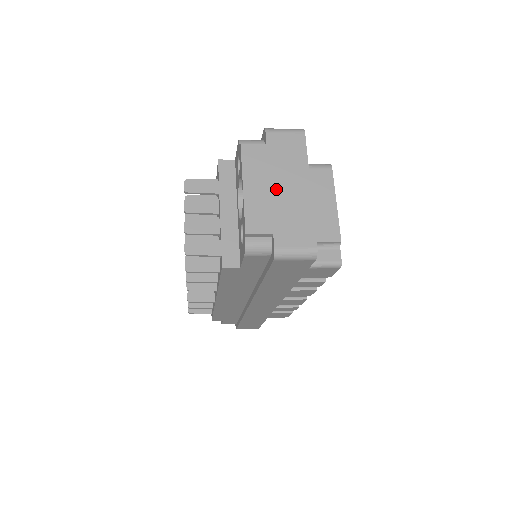
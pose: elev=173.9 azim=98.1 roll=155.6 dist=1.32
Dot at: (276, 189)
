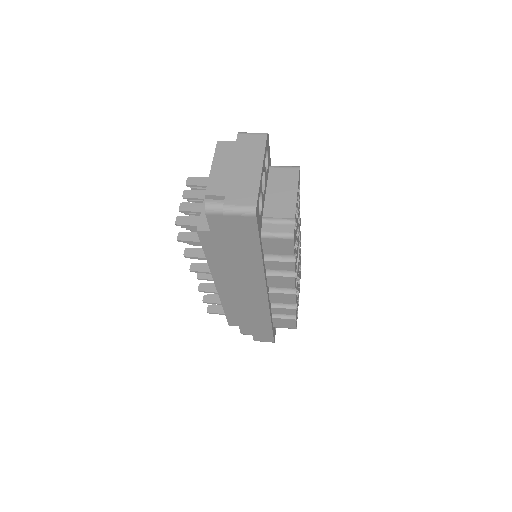
Dot at: (235, 168)
